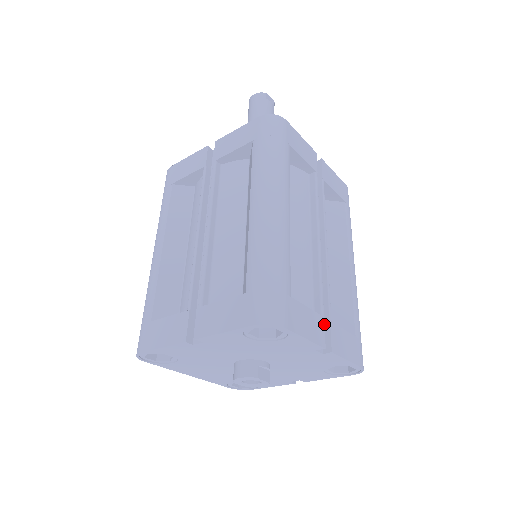
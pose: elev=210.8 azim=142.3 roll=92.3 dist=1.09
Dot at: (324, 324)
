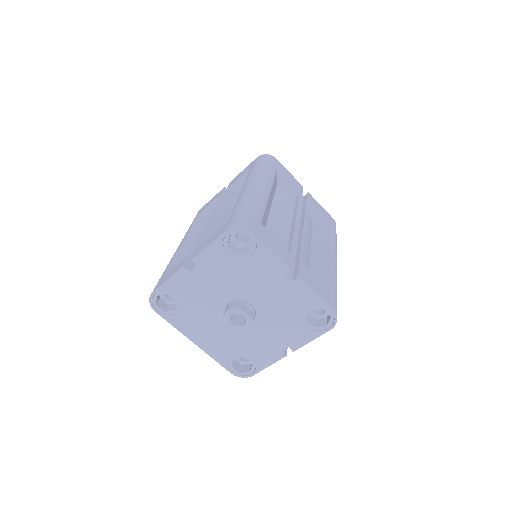
Dot at: occluded
